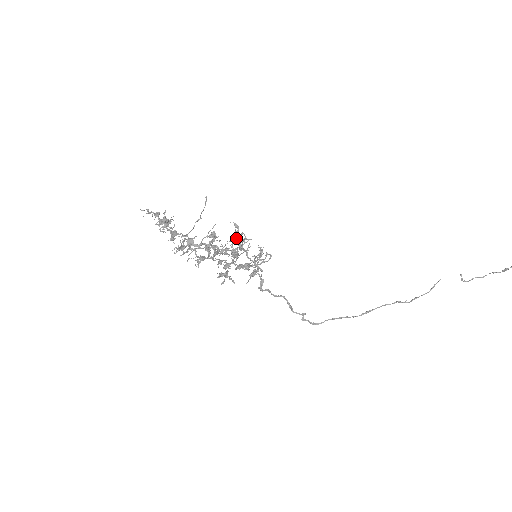
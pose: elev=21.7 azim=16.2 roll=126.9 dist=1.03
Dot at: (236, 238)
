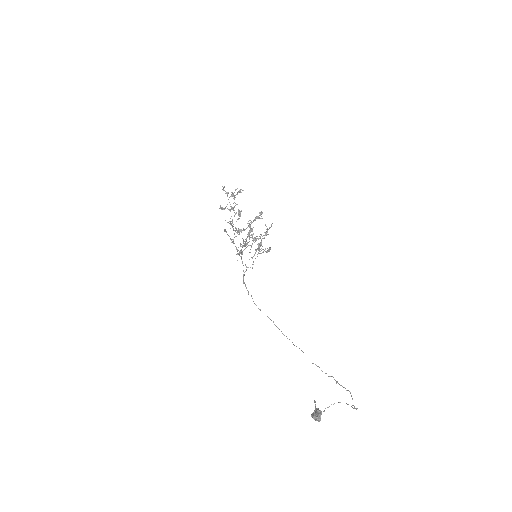
Dot at: (245, 245)
